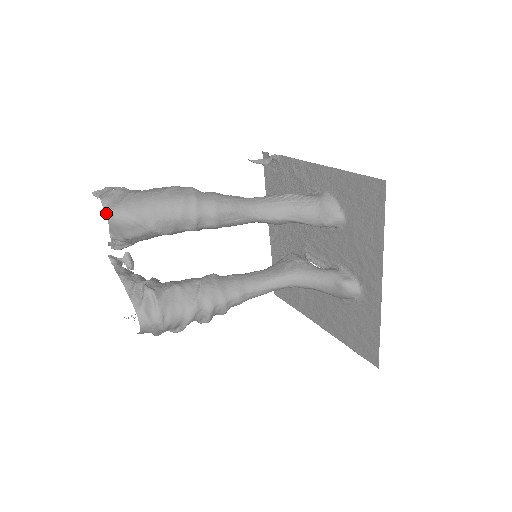
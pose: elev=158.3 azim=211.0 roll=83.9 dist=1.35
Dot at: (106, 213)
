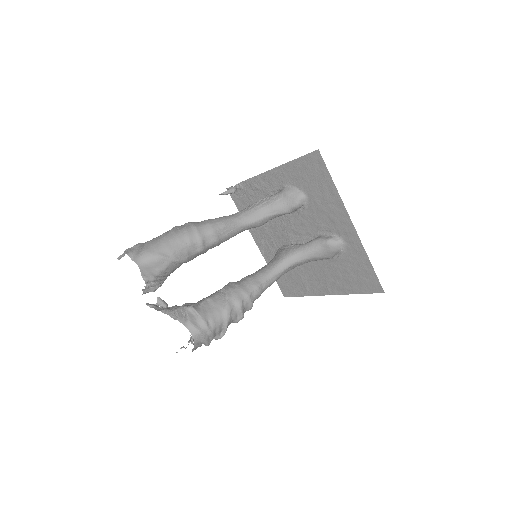
Dot at: (135, 261)
